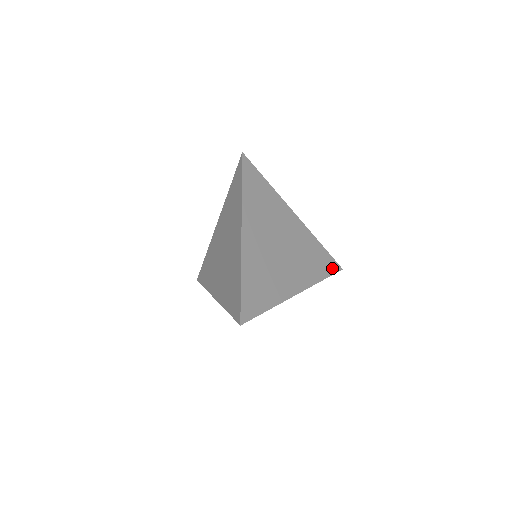
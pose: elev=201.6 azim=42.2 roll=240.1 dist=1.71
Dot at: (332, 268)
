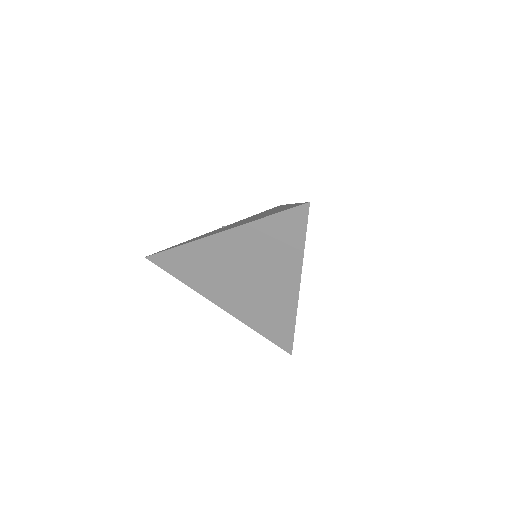
Dot at: (299, 221)
